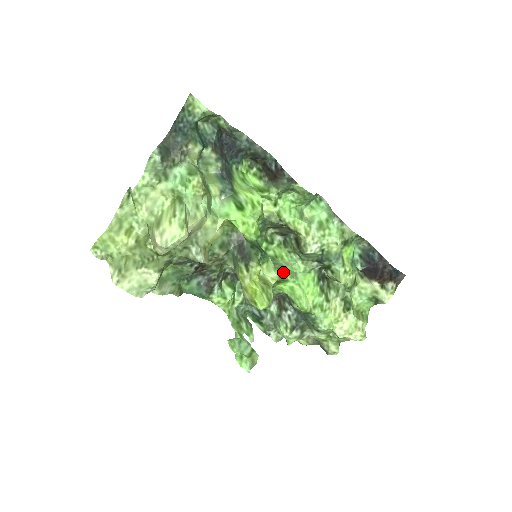
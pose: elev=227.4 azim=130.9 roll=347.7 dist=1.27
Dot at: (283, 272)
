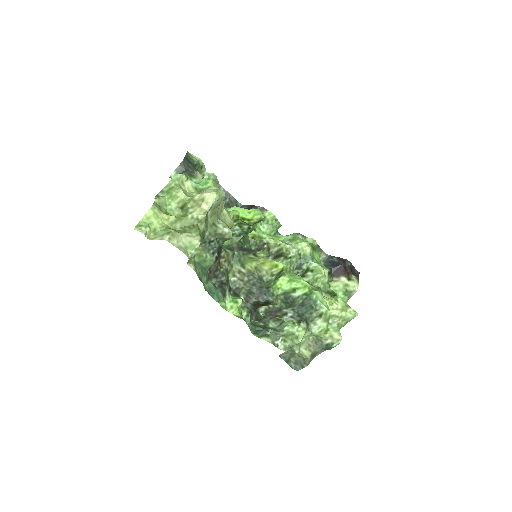
Dot at: occluded
